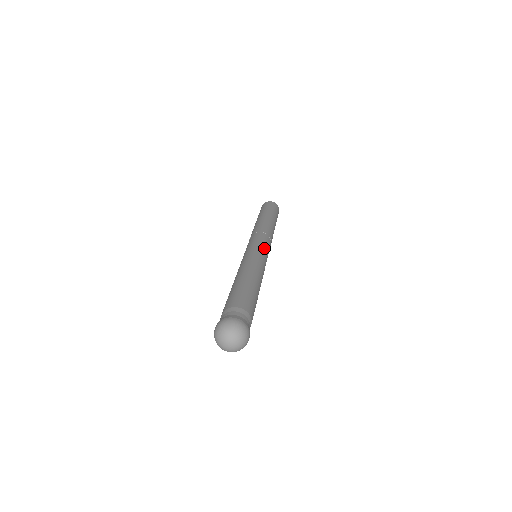
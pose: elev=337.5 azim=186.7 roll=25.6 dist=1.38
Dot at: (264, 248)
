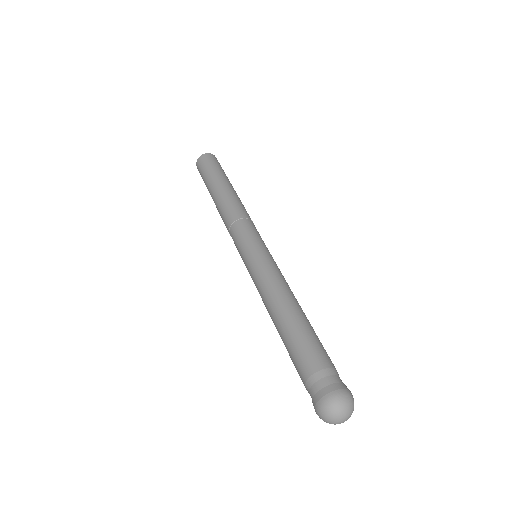
Dot at: (261, 245)
